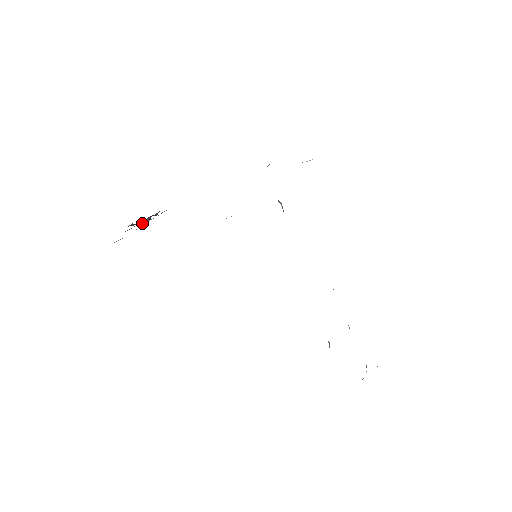
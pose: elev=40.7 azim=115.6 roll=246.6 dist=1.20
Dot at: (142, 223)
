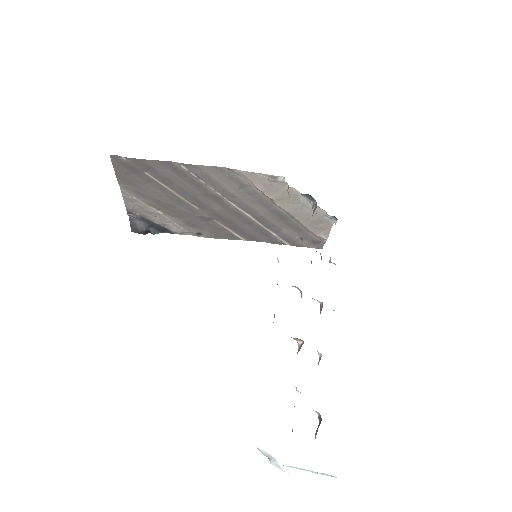
Dot at: (140, 227)
